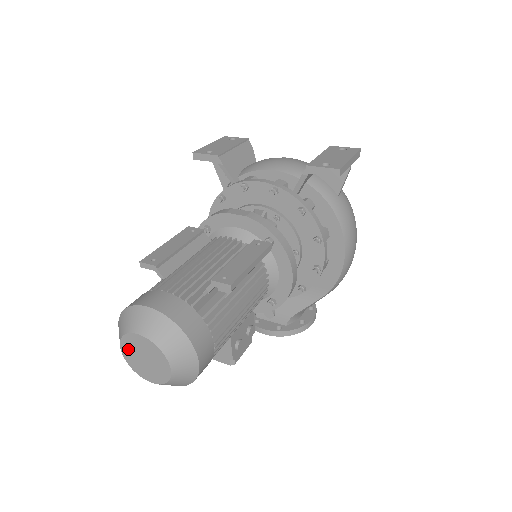
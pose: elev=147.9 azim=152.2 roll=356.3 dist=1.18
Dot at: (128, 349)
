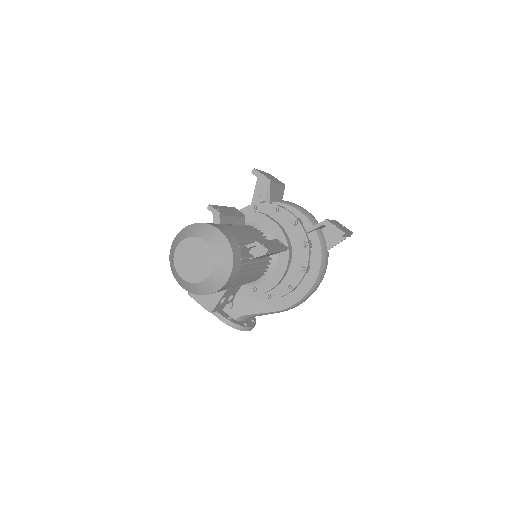
Dot at: (185, 248)
